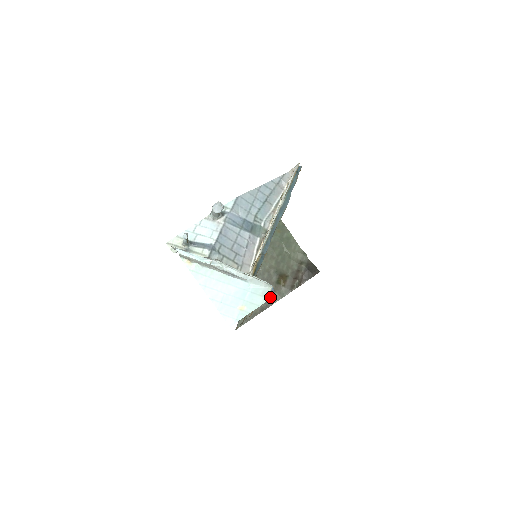
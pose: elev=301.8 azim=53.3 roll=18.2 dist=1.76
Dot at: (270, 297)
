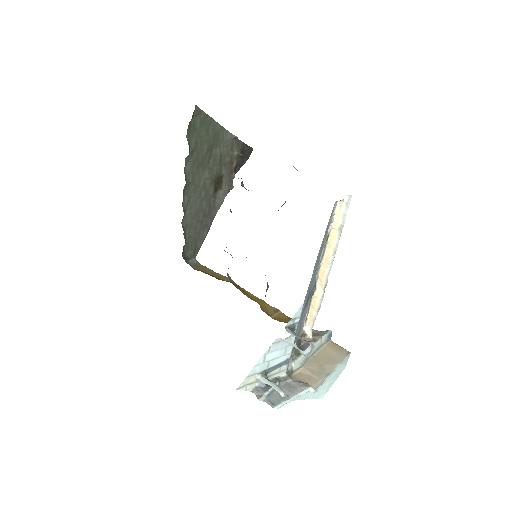
Dot at: occluded
